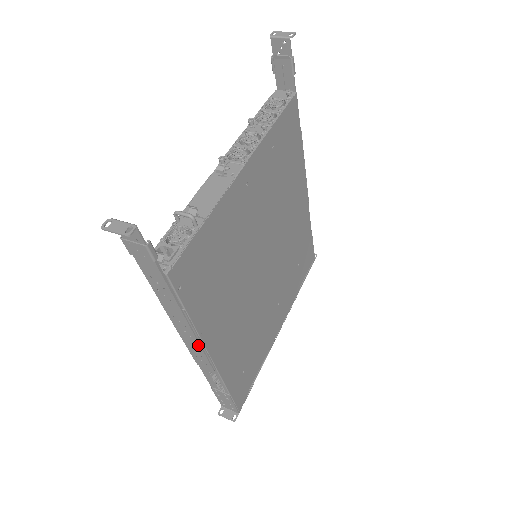
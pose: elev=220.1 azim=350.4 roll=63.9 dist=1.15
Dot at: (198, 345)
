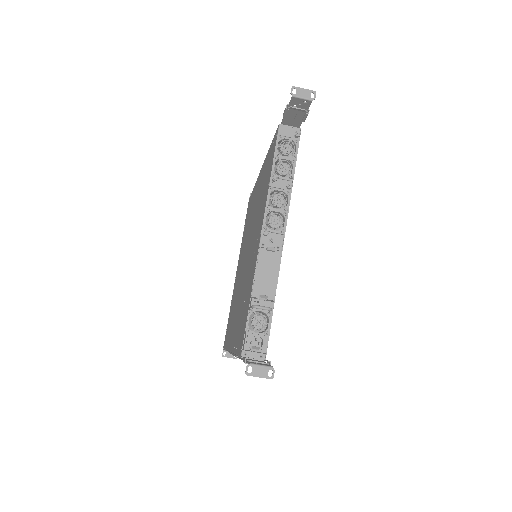
Dot at: occluded
